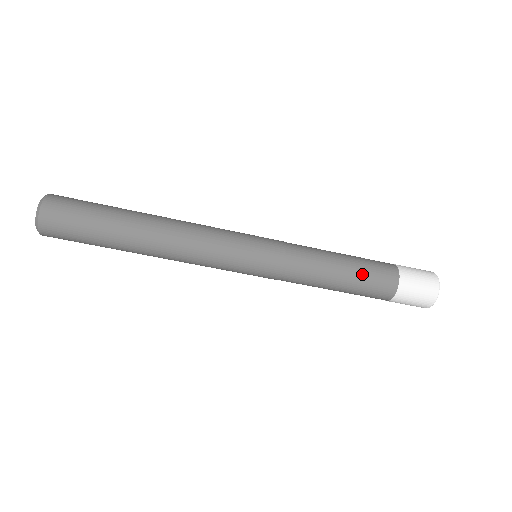
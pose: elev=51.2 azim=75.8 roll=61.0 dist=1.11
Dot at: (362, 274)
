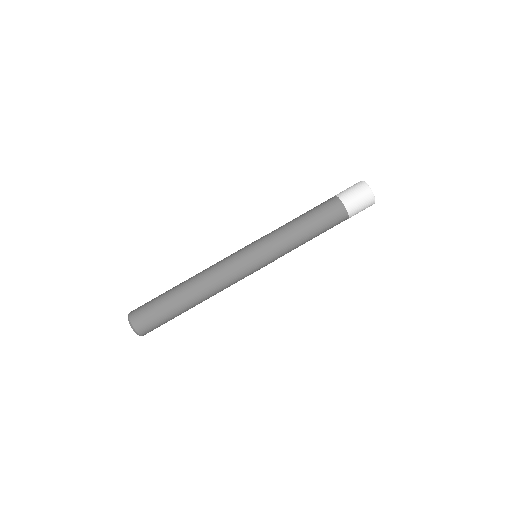
Dot at: (316, 214)
